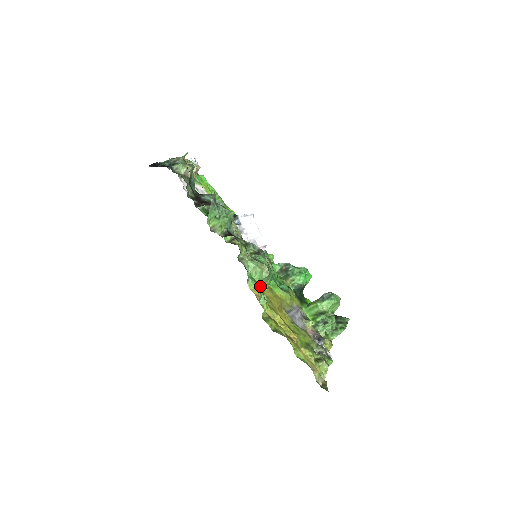
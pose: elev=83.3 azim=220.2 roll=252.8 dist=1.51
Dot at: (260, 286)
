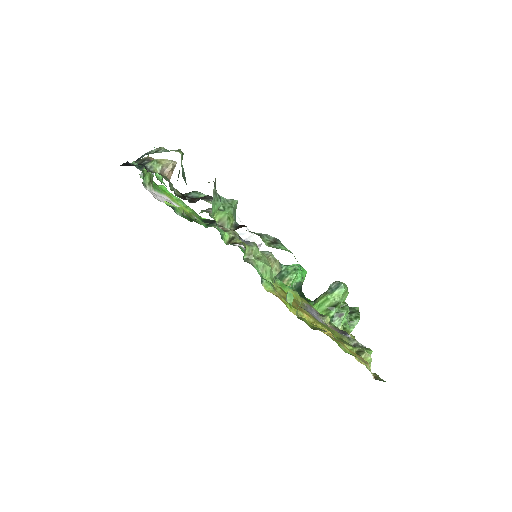
Dot at: occluded
